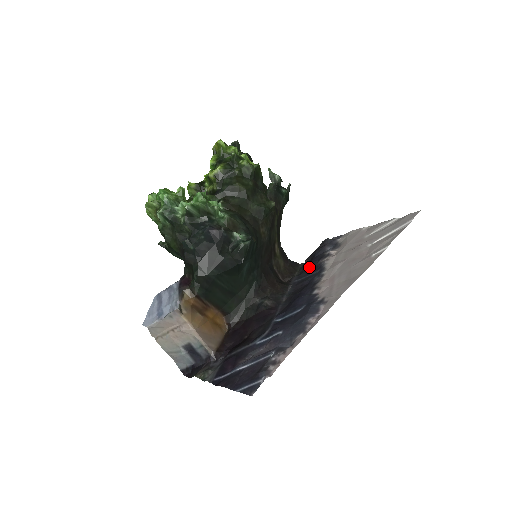
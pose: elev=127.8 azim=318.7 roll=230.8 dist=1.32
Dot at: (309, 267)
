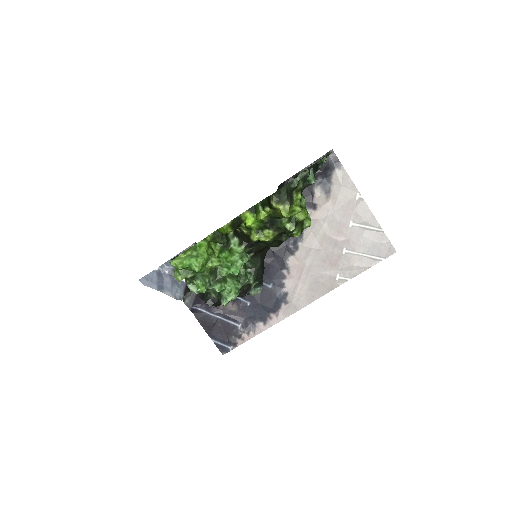
Dot at: occluded
